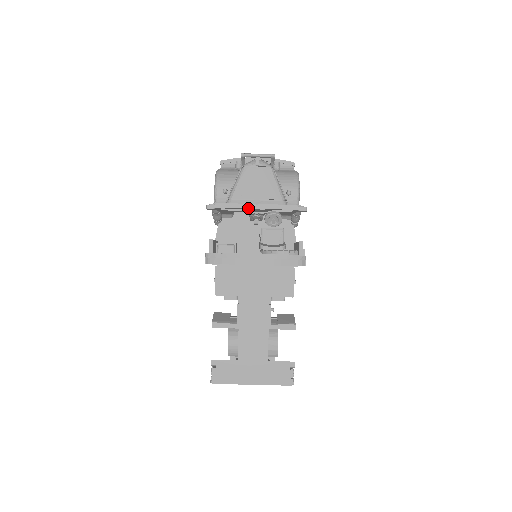
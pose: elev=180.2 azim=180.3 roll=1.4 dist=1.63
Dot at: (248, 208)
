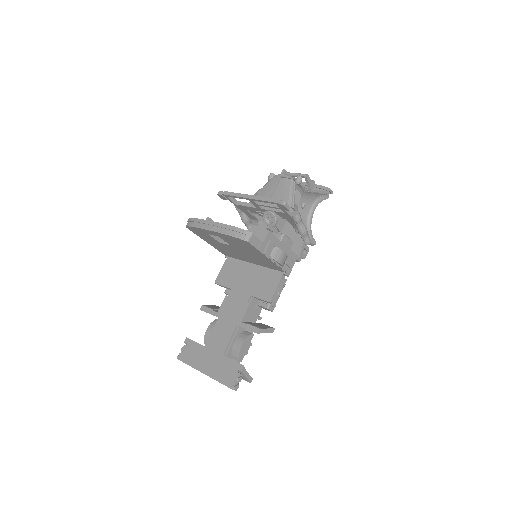
Dot at: (243, 197)
